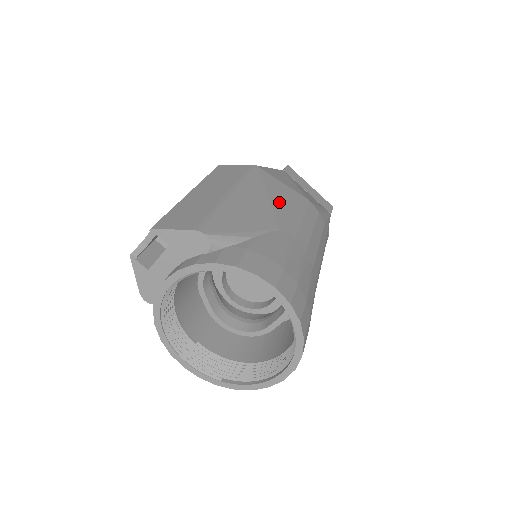
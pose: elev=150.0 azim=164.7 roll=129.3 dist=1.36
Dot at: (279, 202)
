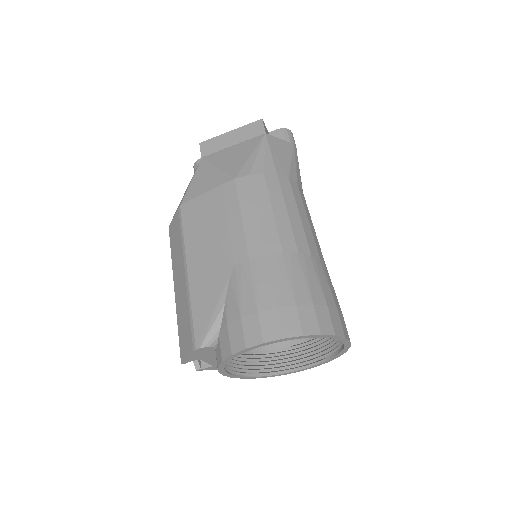
Dot at: (216, 227)
